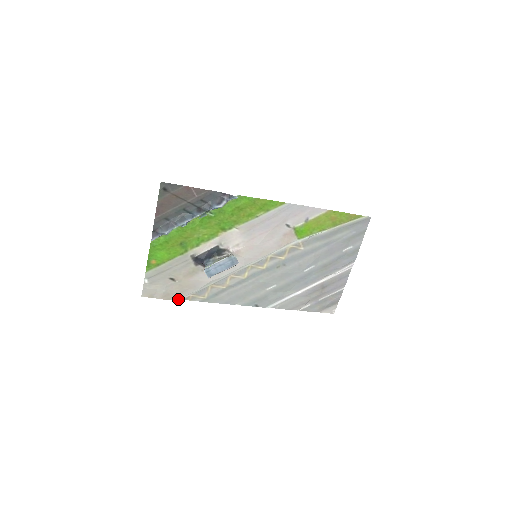
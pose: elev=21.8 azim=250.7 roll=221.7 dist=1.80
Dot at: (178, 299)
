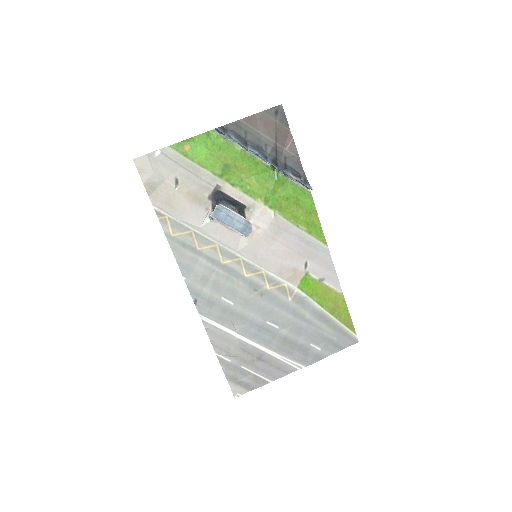
Dot at: (154, 204)
